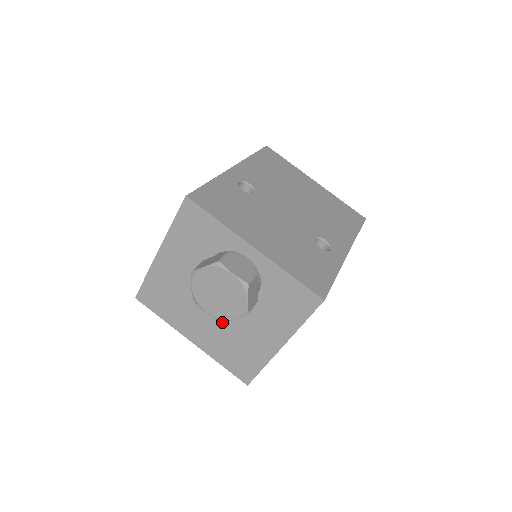
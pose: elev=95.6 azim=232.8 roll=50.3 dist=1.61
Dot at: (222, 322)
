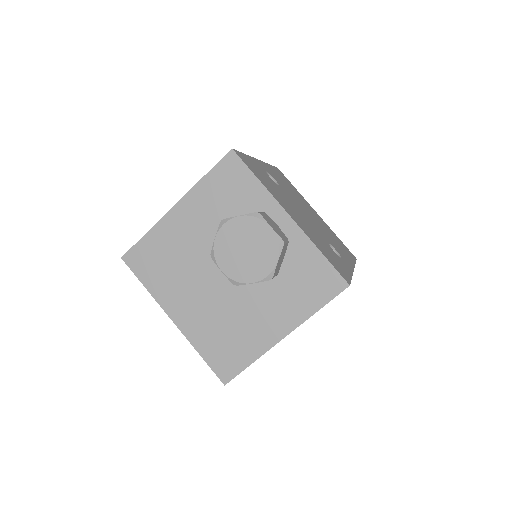
Dot at: (221, 300)
